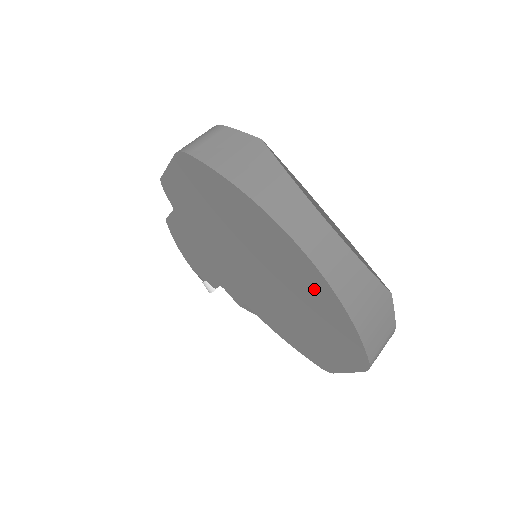
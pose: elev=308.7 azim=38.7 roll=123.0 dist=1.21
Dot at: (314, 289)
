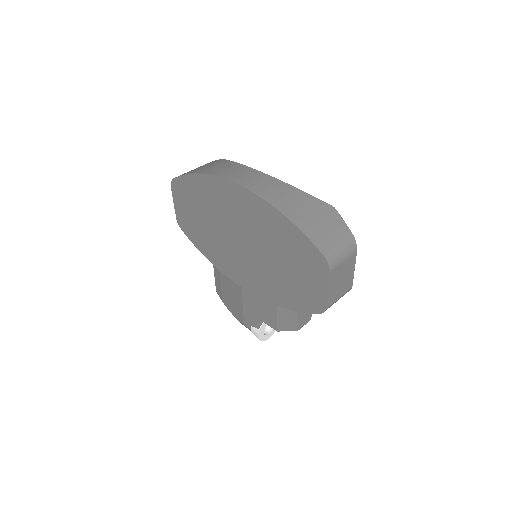
Dot at: (259, 214)
